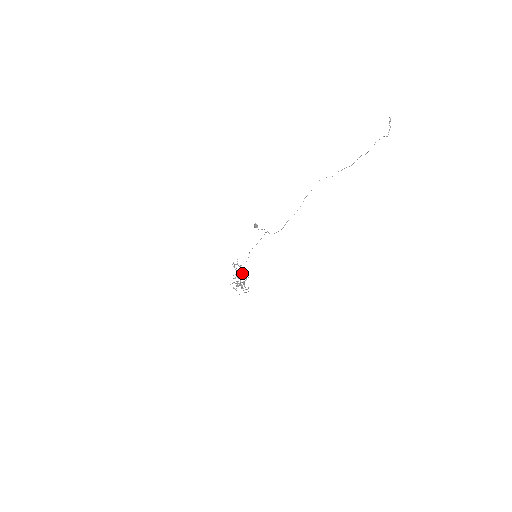
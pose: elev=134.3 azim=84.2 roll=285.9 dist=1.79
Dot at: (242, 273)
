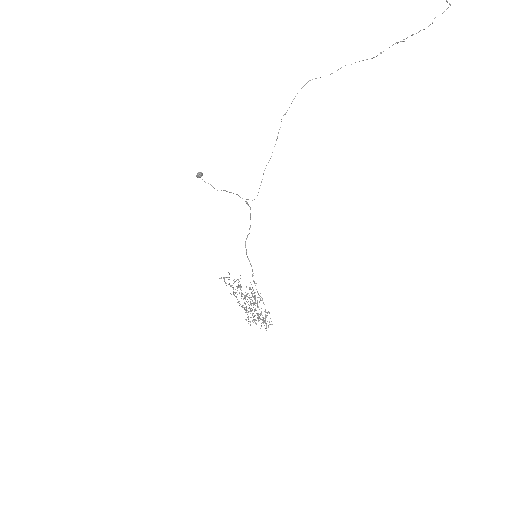
Dot at: (253, 297)
